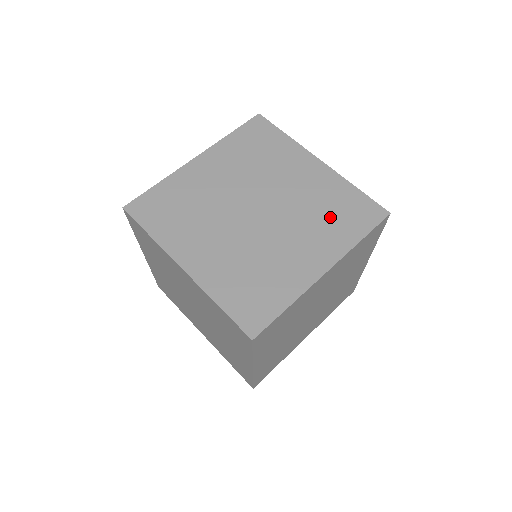
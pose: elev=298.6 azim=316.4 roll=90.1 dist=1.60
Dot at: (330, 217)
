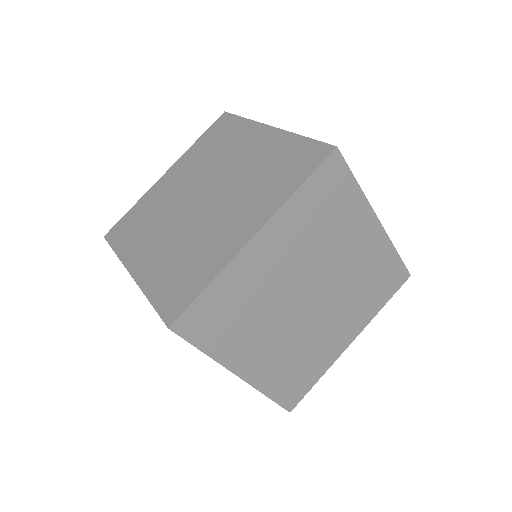
Dot at: (269, 177)
